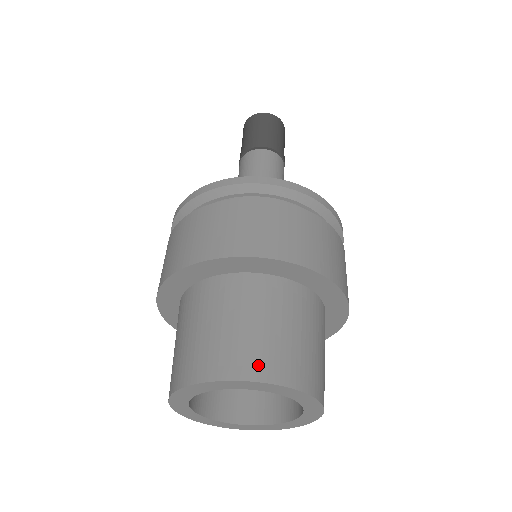
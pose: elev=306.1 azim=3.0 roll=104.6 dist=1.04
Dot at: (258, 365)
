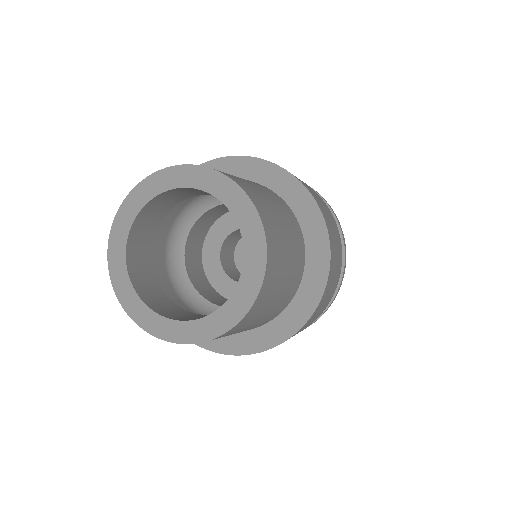
Dot at: (234, 178)
